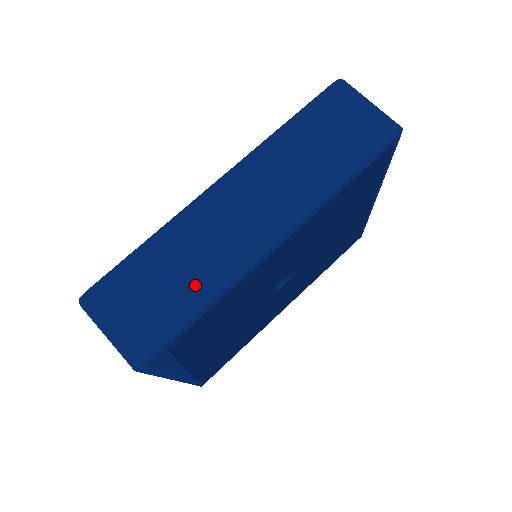
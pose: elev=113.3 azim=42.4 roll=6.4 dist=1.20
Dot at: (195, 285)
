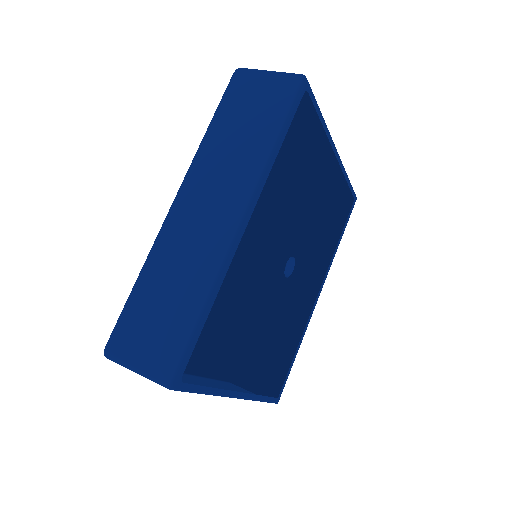
Dot at: (188, 292)
